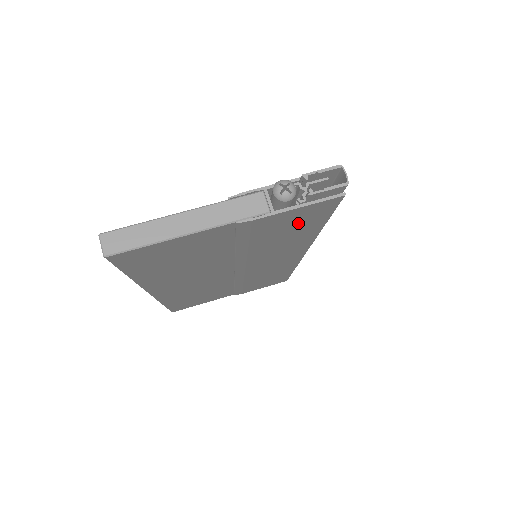
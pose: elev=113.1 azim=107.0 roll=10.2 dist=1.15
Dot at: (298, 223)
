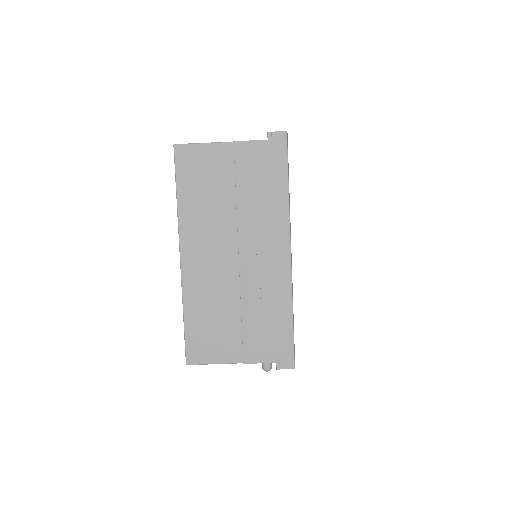
Dot at: occluded
